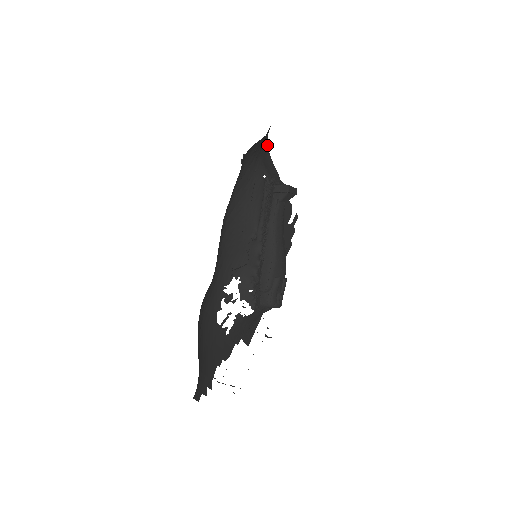
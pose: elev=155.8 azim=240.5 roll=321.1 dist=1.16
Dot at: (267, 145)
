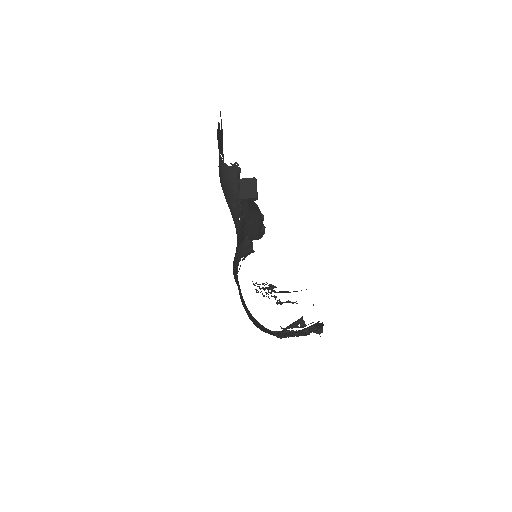
Dot at: occluded
